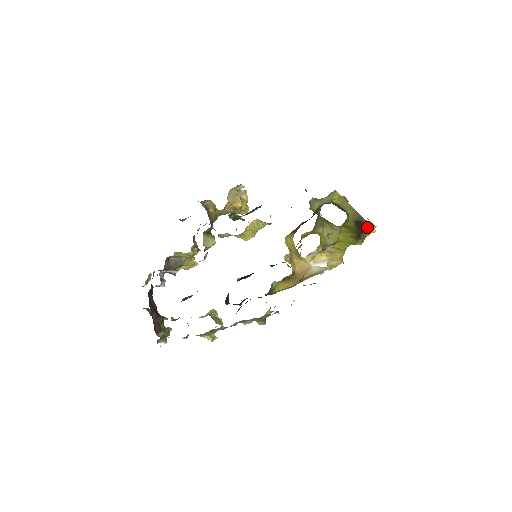
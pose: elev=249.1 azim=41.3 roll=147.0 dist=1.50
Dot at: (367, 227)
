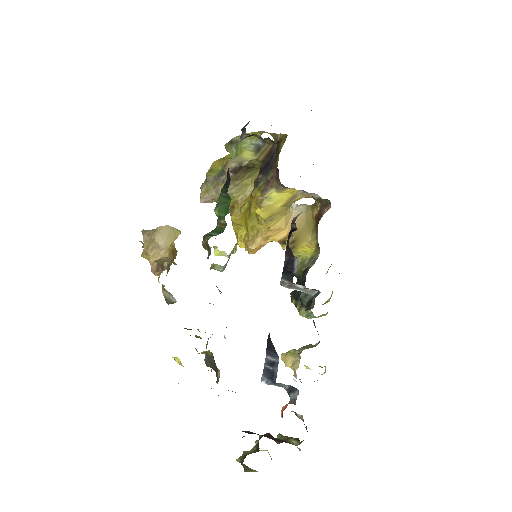
Dot at: (282, 144)
